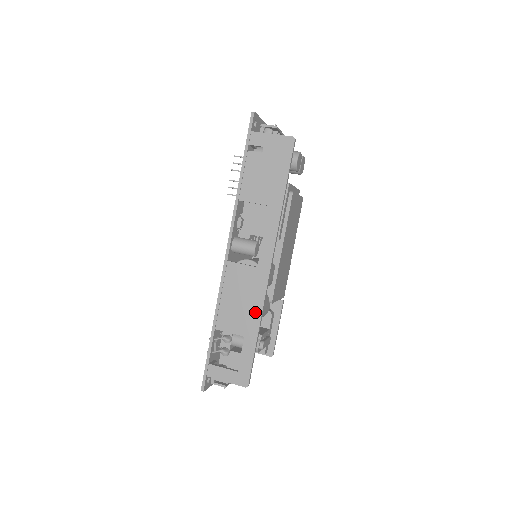
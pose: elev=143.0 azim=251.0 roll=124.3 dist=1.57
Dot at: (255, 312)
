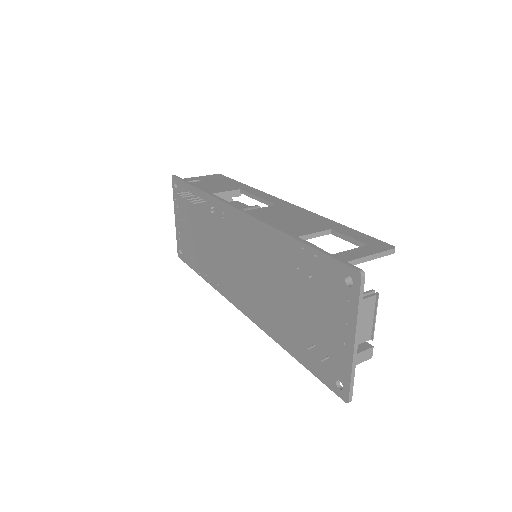
Dot at: (315, 217)
